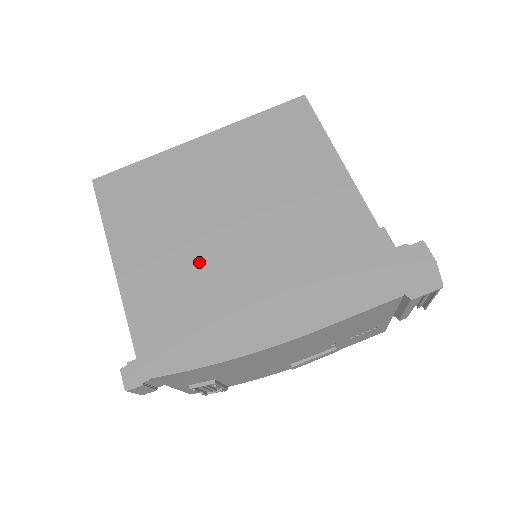
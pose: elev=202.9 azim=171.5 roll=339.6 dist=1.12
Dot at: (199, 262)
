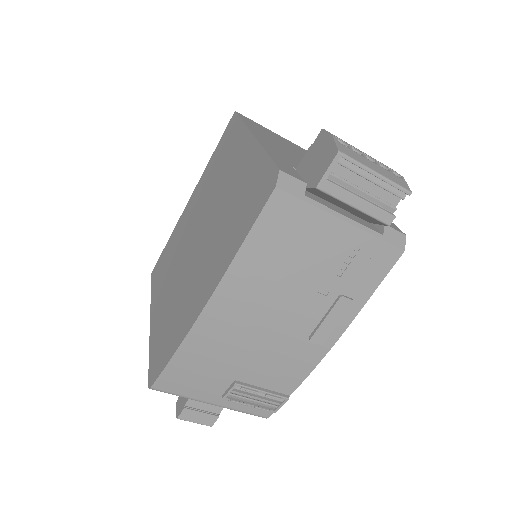
Dot at: (180, 280)
